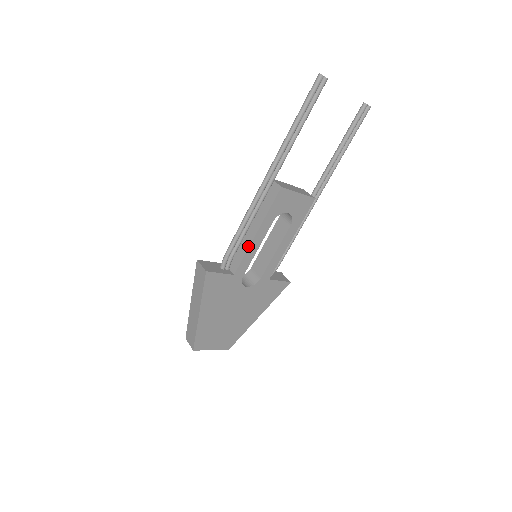
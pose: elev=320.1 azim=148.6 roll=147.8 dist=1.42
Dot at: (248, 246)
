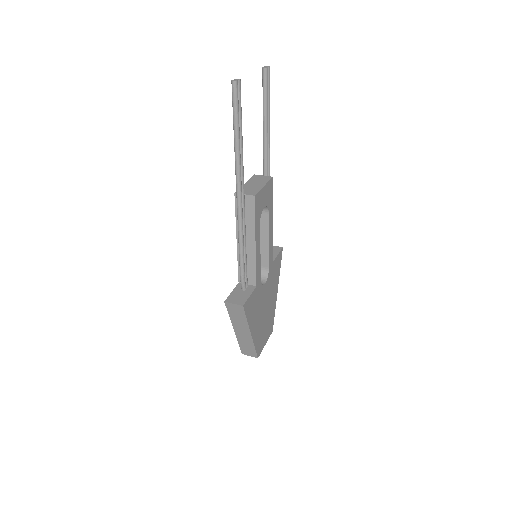
Dot at: (254, 258)
